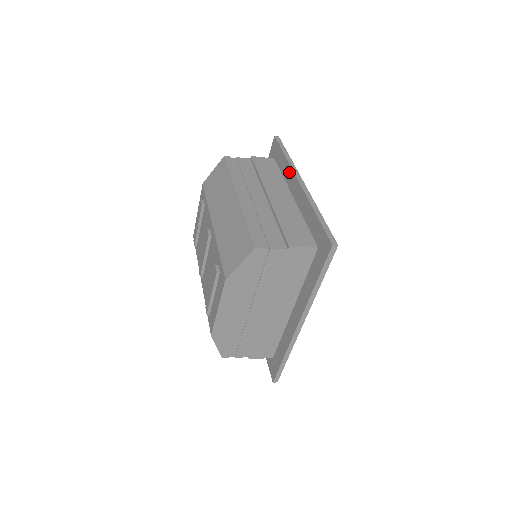
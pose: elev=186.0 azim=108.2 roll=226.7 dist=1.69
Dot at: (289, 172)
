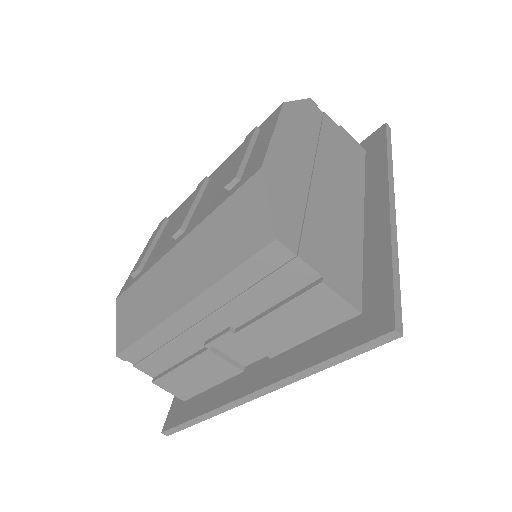
Dot at: occluded
